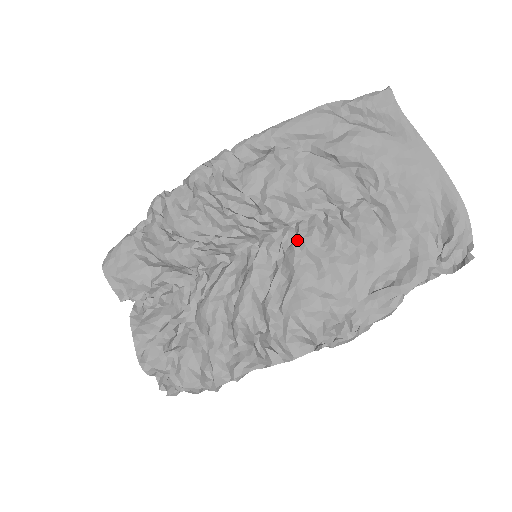
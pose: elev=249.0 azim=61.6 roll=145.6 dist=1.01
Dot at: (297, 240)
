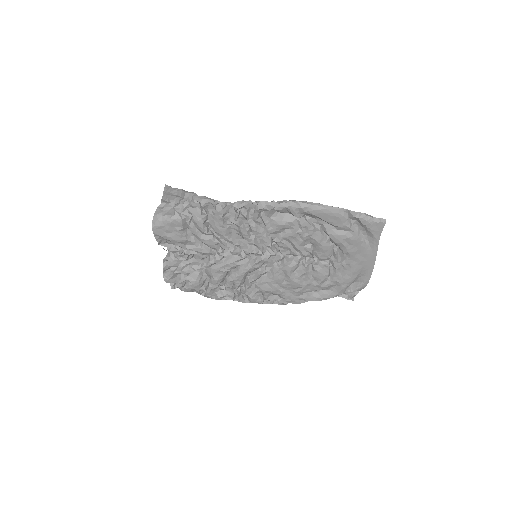
Dot at: (284, 265)
